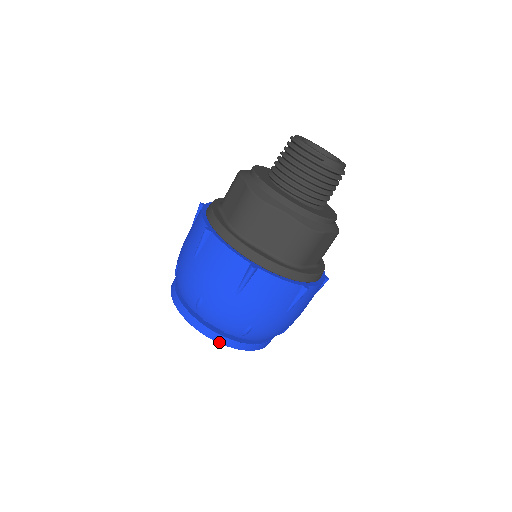
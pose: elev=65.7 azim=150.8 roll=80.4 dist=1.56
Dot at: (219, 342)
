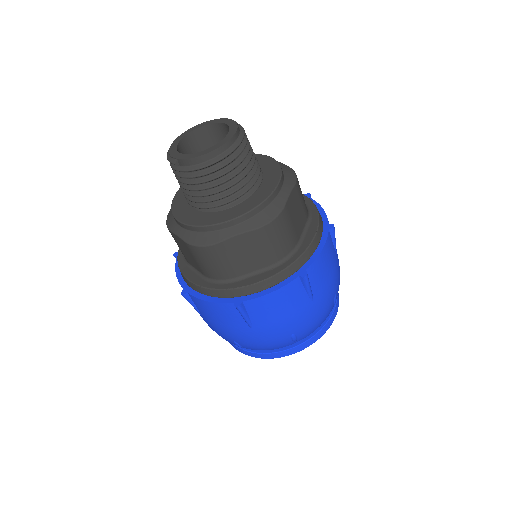
Dot at: (239, 351)
